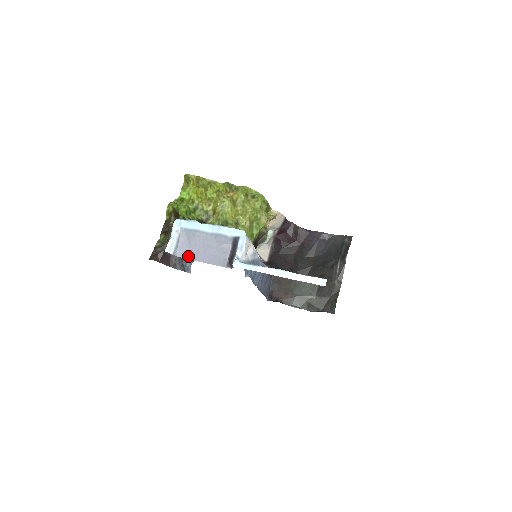
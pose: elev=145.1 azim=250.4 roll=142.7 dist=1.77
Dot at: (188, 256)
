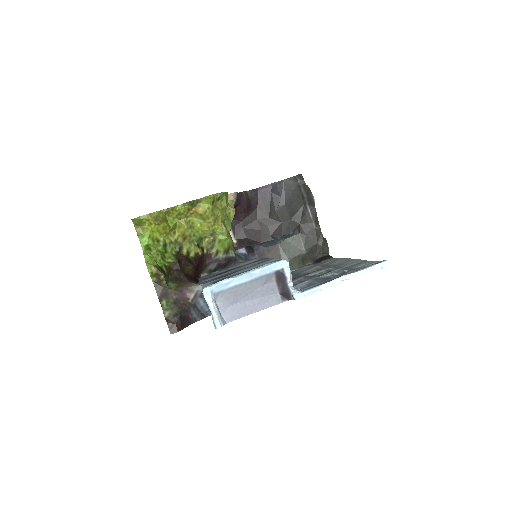
Dot at: (238, 316)
